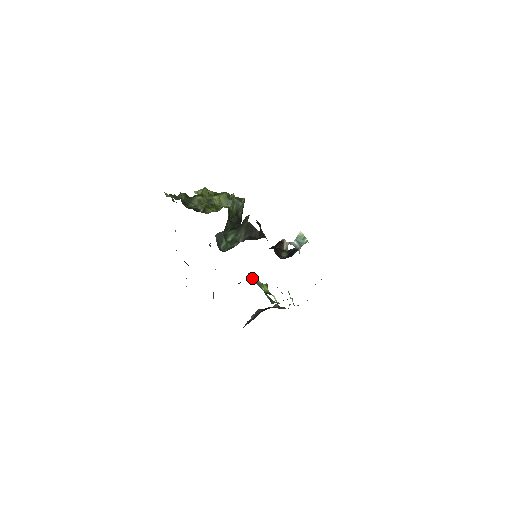
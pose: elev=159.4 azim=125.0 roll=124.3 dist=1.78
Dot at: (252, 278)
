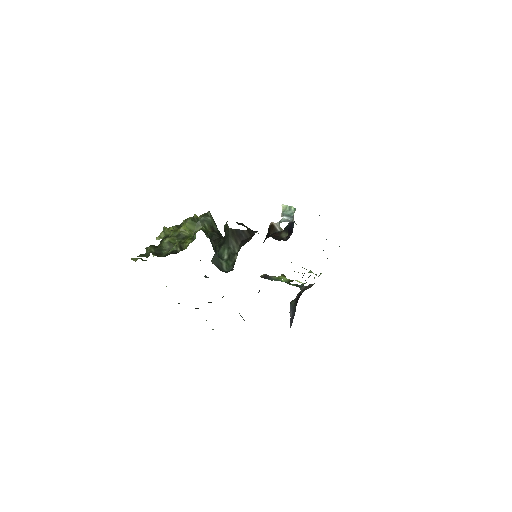
Dot at: (266, 278)
